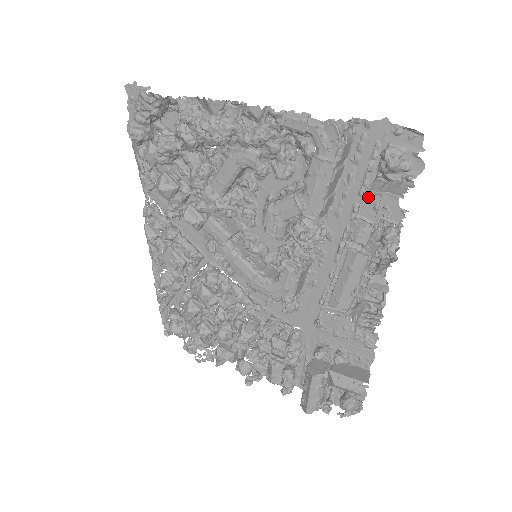
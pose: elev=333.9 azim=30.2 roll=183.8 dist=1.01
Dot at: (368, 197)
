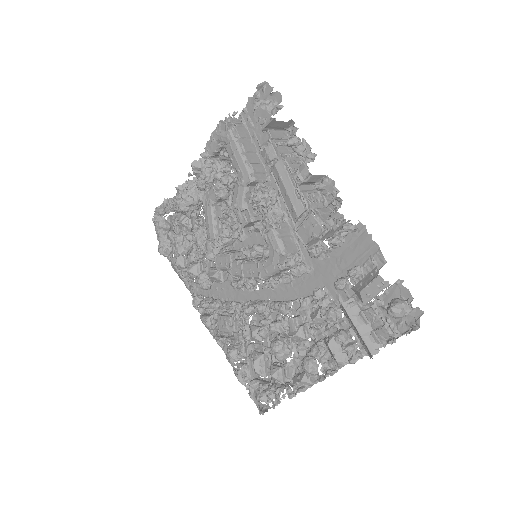
Dot at: (256, 131)
